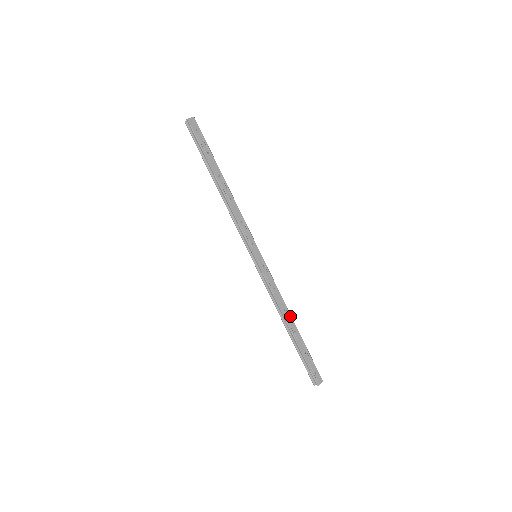
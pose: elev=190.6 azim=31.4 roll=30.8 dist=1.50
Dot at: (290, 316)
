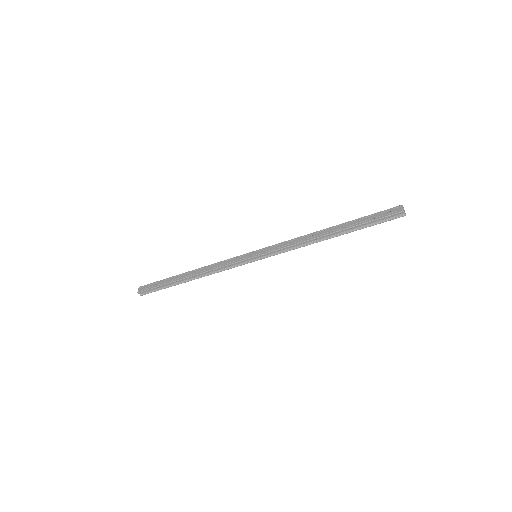
Dot at: (320, 231)
